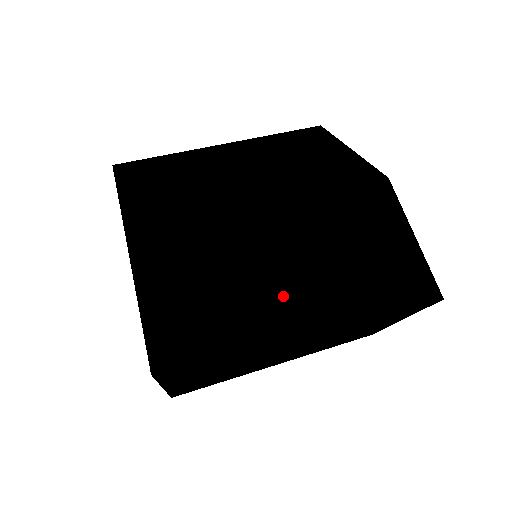
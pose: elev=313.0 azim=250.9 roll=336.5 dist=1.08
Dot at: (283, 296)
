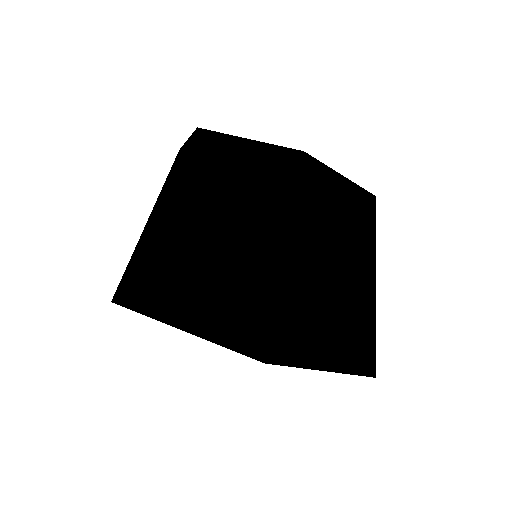
Dot at: (356, 283)
